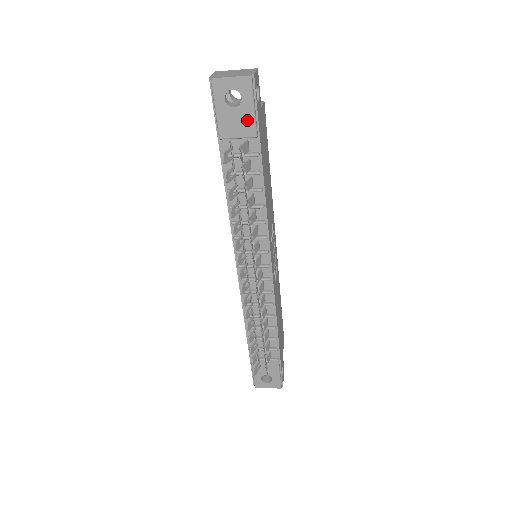
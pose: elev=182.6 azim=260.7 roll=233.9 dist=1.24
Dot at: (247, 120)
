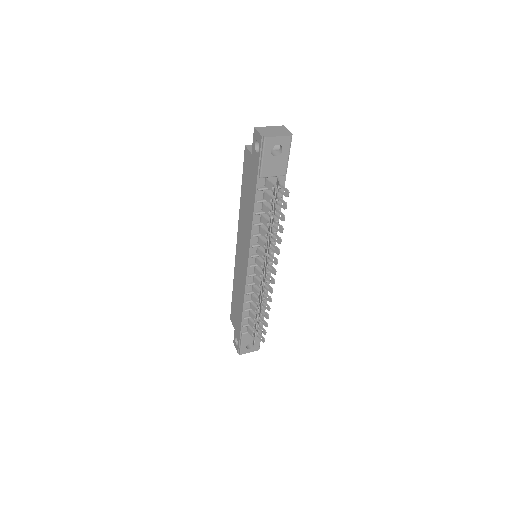
Dot at: (282, 164)
